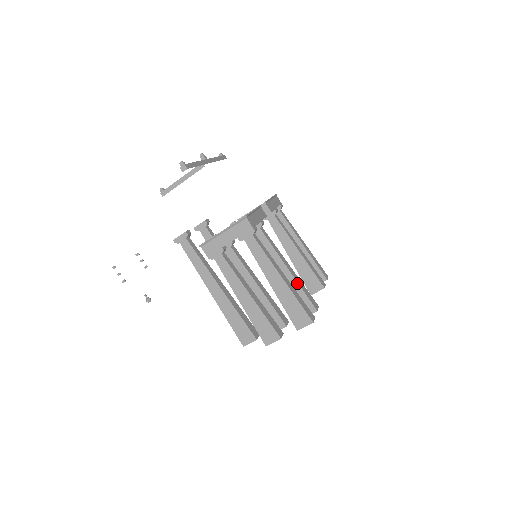
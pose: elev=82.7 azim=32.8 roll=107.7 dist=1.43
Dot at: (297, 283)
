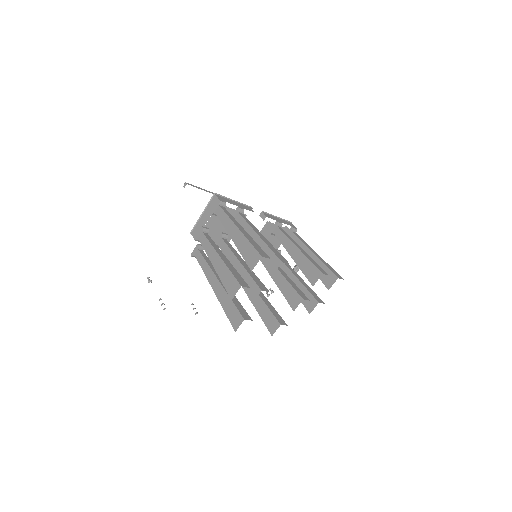
Dot at: (265, 244)
